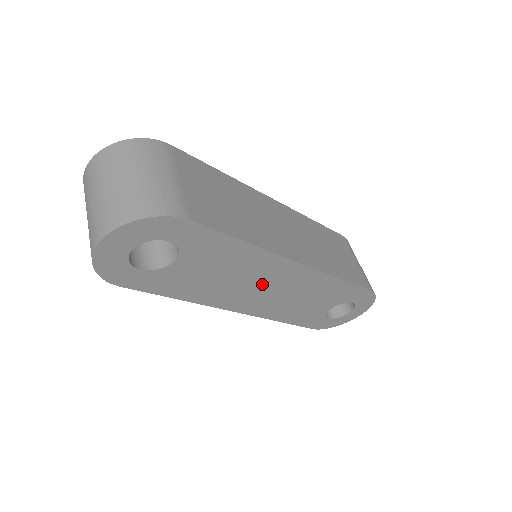
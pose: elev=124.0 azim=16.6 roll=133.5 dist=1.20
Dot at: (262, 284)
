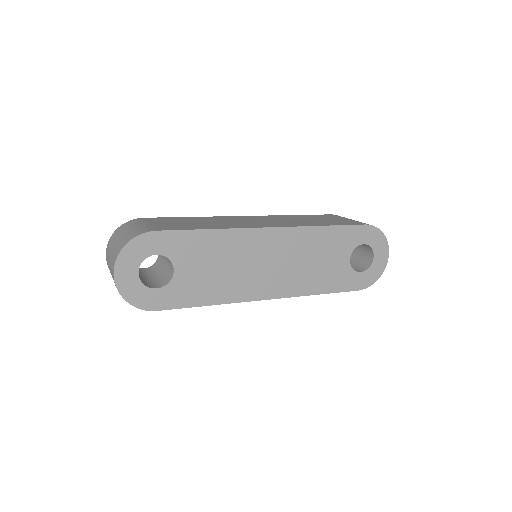
Dot at: (259, 261)
